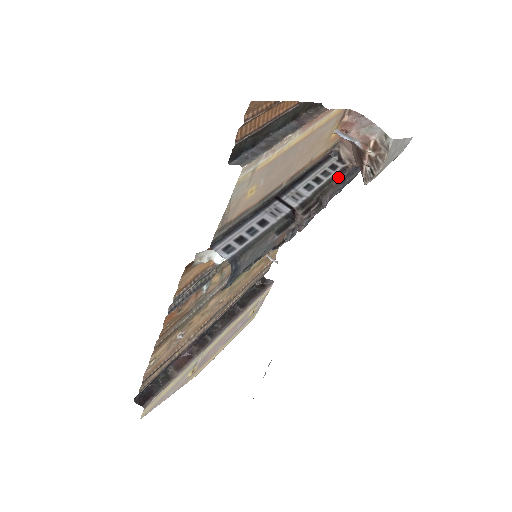
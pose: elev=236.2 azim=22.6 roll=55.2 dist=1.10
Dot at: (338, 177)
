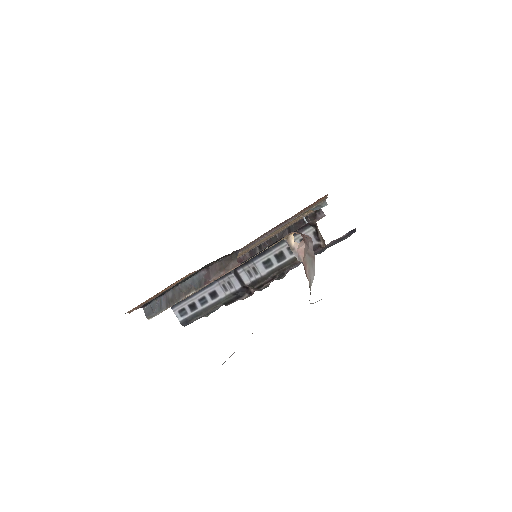
Dot at: occluded
